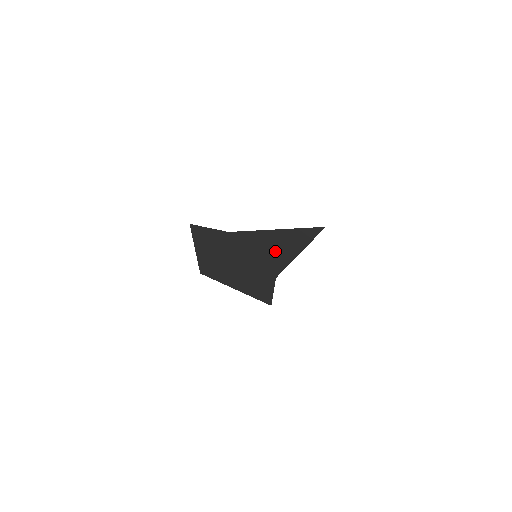
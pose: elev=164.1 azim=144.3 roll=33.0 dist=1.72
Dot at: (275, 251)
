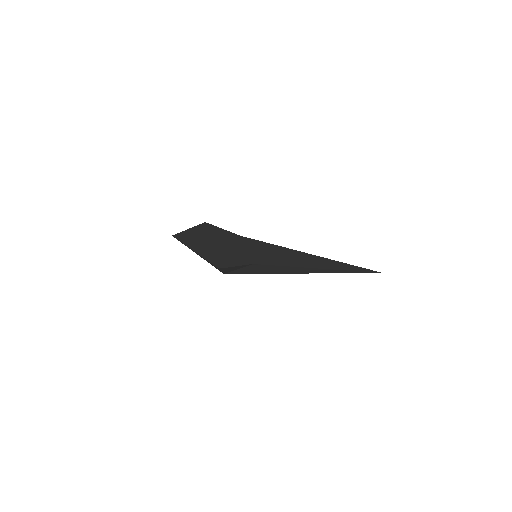
Dot at: (280, 257)
